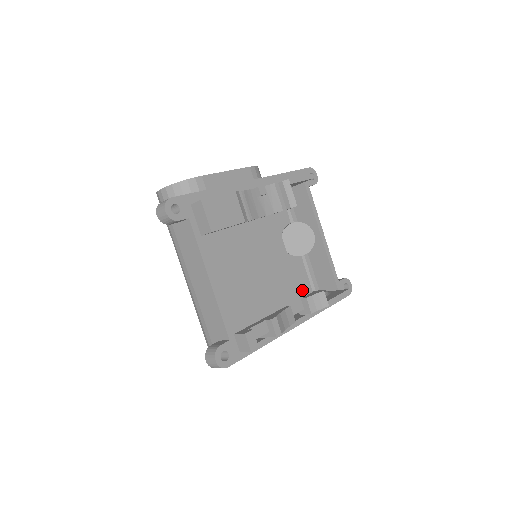
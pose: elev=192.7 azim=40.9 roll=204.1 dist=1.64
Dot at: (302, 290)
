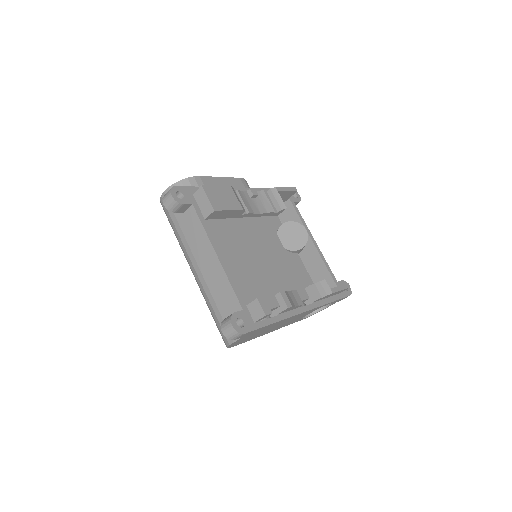
Dot at: (304, 282)
